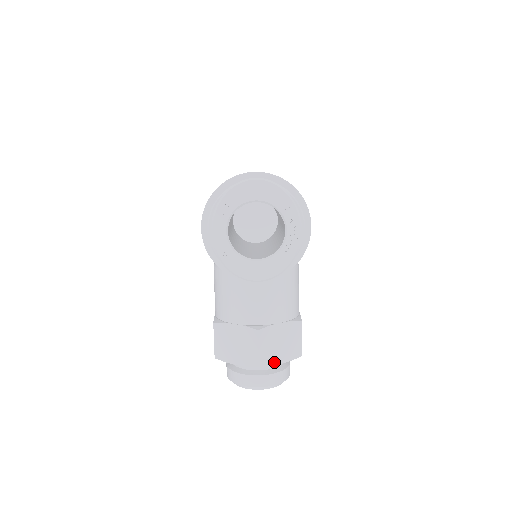
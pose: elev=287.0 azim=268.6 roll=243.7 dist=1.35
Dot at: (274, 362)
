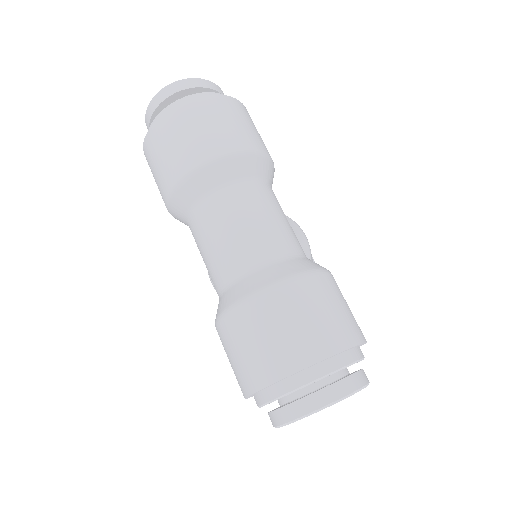
Dot at: occluded
